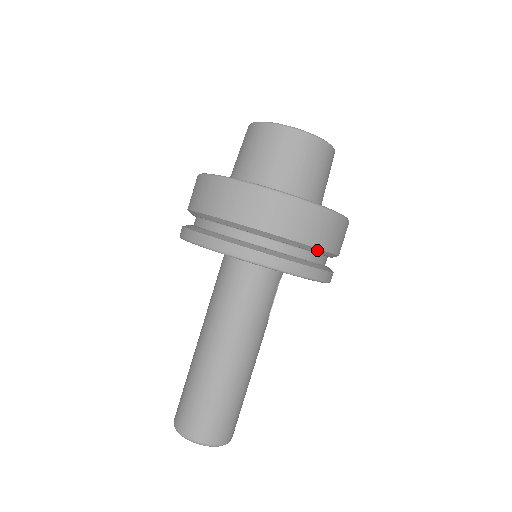
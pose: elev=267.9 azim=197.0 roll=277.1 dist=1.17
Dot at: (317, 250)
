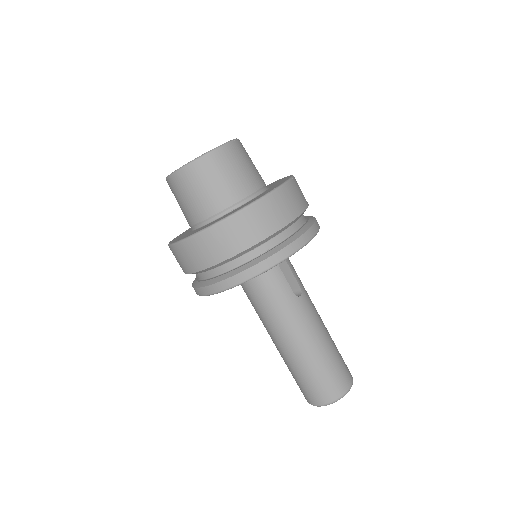
Dot at: (255, 246)
